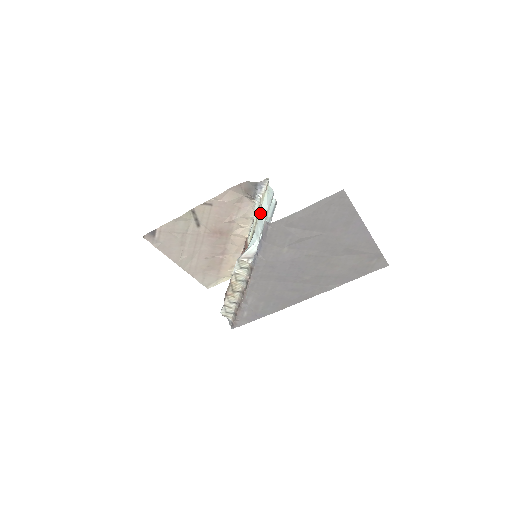
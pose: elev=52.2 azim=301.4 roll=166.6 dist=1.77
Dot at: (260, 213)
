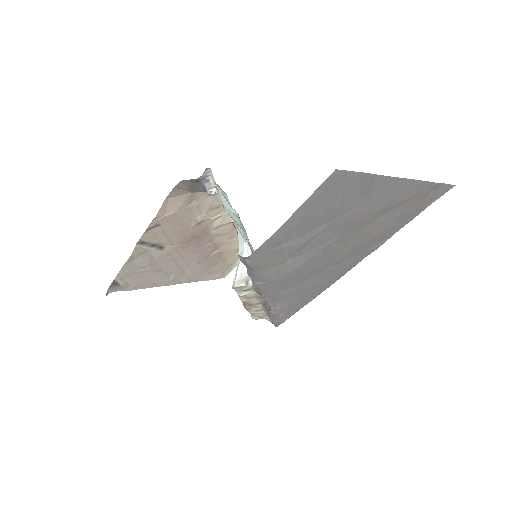
Dot at: occluded
